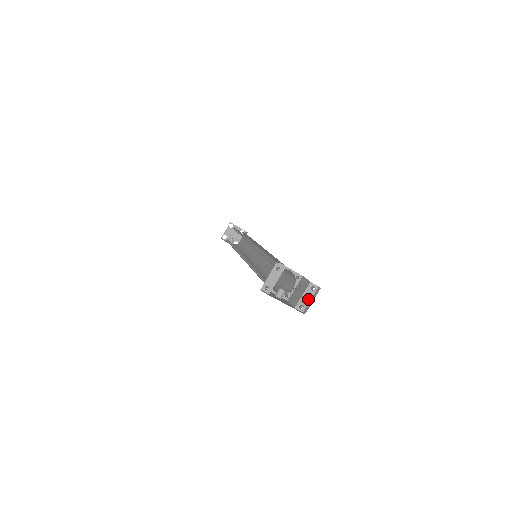
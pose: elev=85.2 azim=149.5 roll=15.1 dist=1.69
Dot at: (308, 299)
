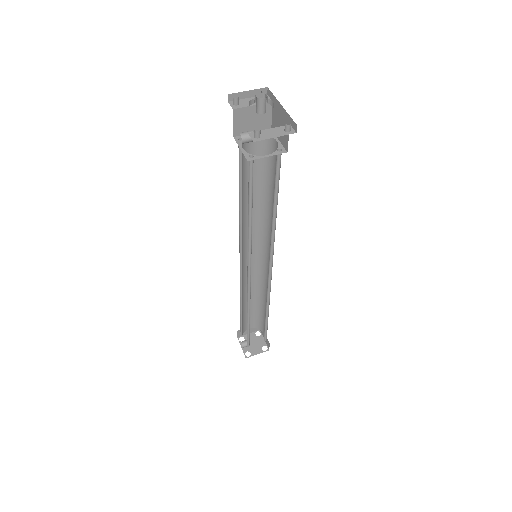
Dot at: (272, 136)
